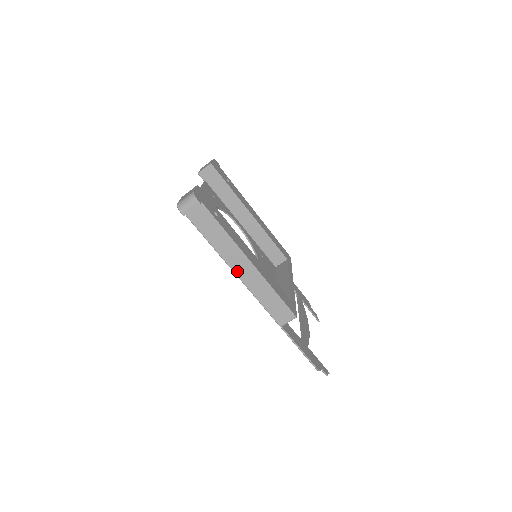
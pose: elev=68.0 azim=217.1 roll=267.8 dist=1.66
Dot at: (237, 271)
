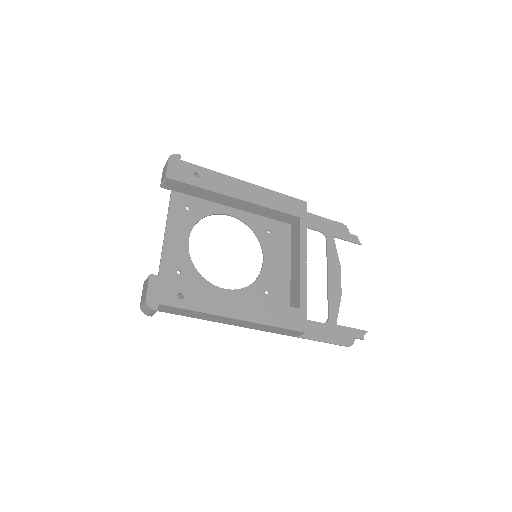
Dot at: (229, 324)
